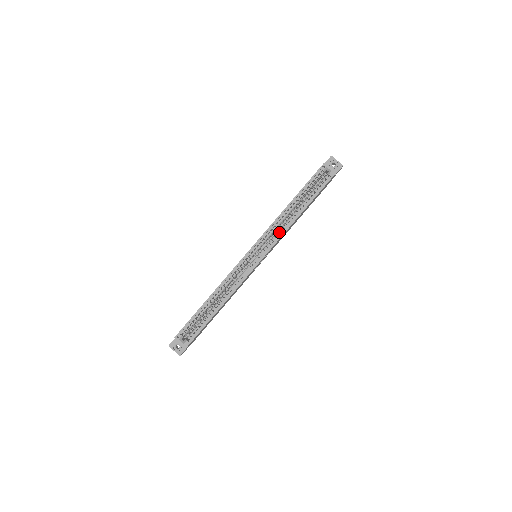
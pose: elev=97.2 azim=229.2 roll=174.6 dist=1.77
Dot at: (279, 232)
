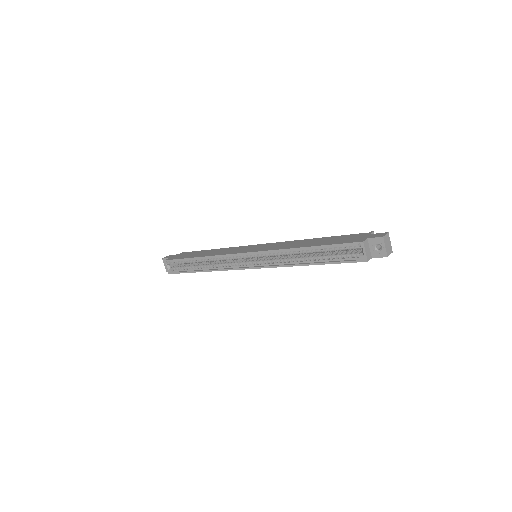
Dot at: occluded
